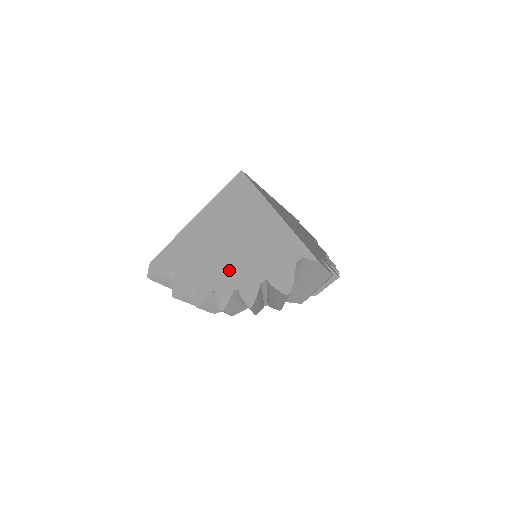
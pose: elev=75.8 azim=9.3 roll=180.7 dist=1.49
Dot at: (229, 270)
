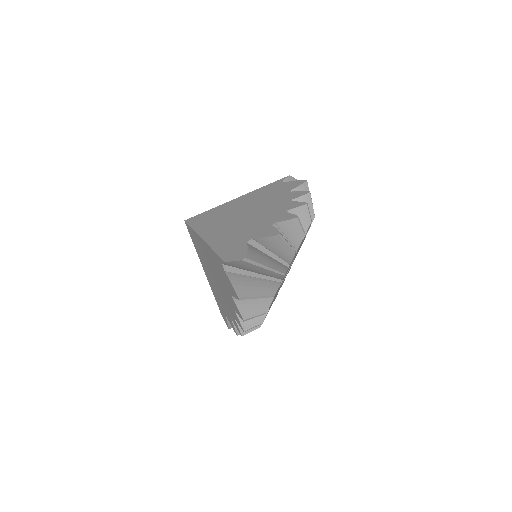
Dot at: (226, 299)
